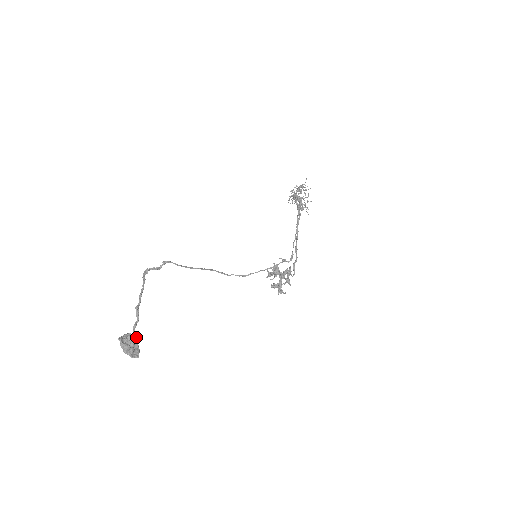
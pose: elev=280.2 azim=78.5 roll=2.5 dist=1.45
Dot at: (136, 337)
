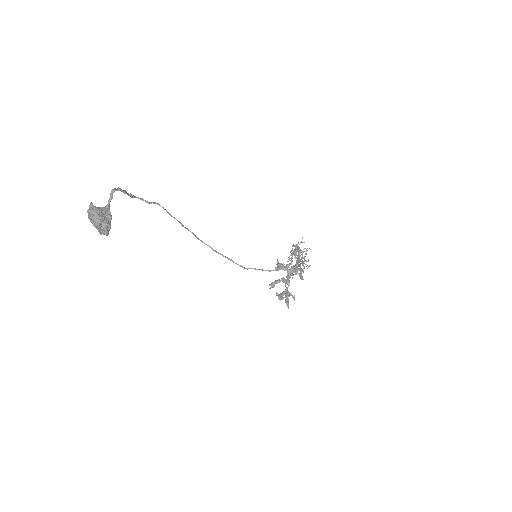
Dot at: (110, 216)
